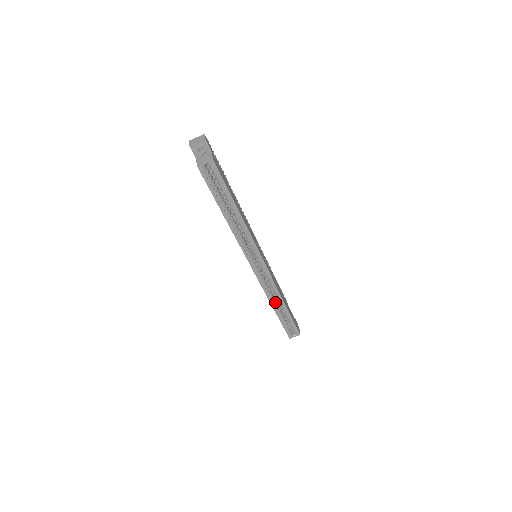
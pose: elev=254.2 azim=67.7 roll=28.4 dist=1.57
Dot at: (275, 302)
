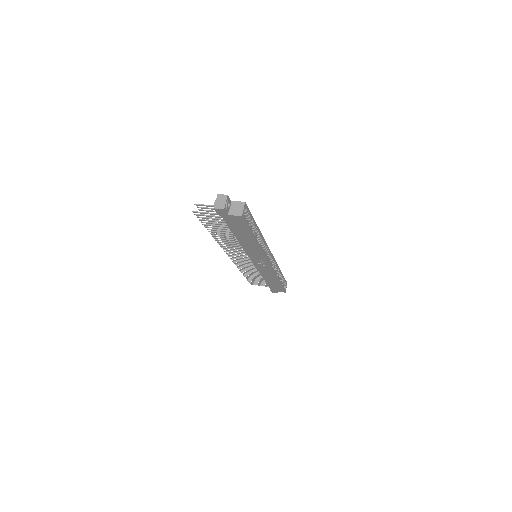
Dot at: (277, 275)
